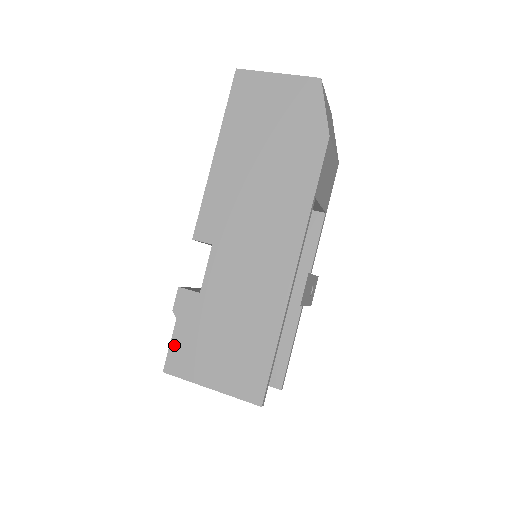
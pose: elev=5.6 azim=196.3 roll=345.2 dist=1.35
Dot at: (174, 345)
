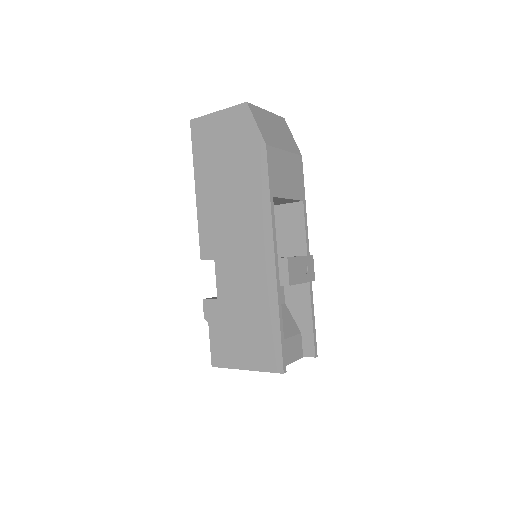
Dot at: (213, 344)
